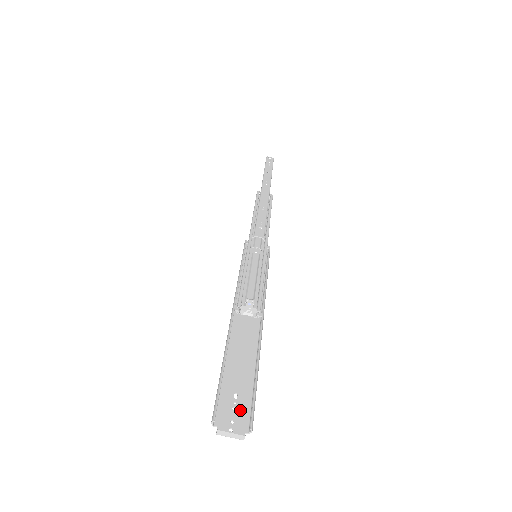
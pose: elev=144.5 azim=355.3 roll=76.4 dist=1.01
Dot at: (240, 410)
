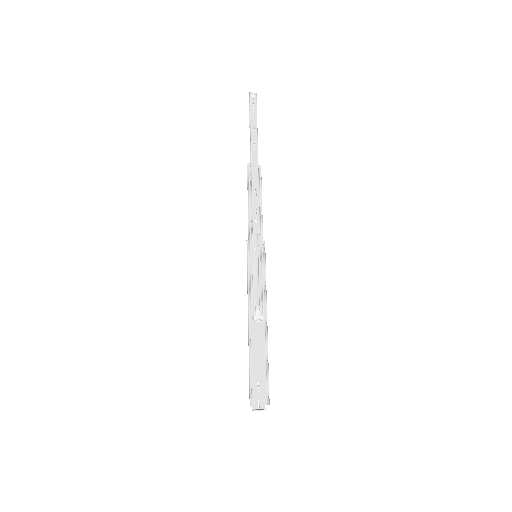
Dot at: (261, 392)
